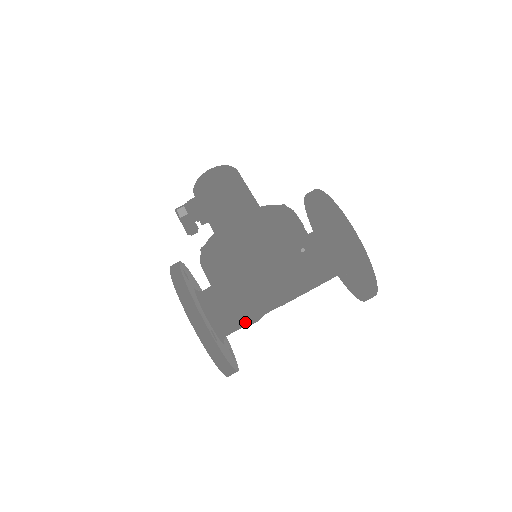
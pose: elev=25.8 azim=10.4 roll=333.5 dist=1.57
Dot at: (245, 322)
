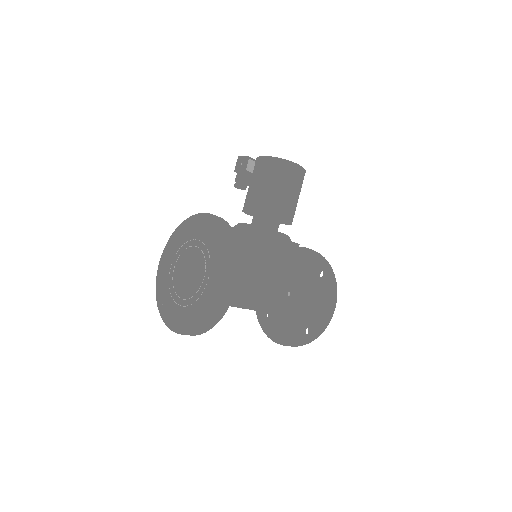
Dot at: occluded
